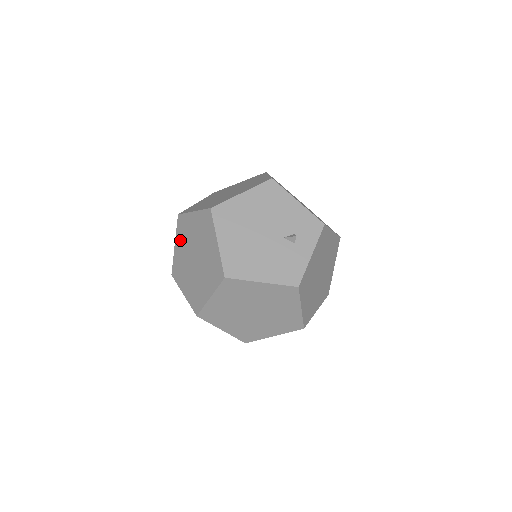
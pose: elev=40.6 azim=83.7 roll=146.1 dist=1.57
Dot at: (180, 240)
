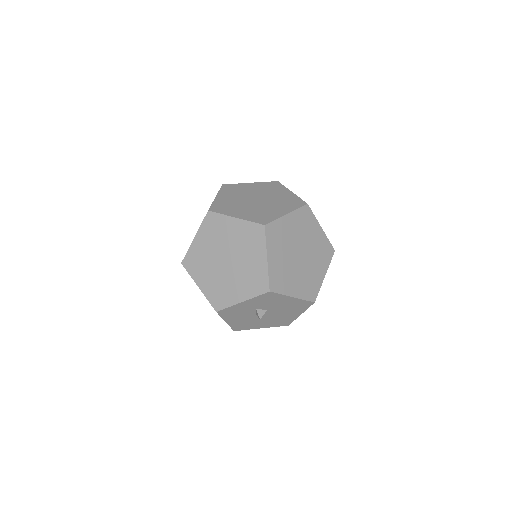
Dot at: (227, 194)
